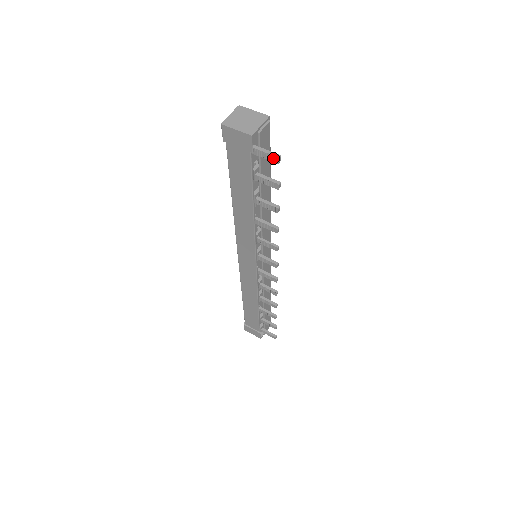
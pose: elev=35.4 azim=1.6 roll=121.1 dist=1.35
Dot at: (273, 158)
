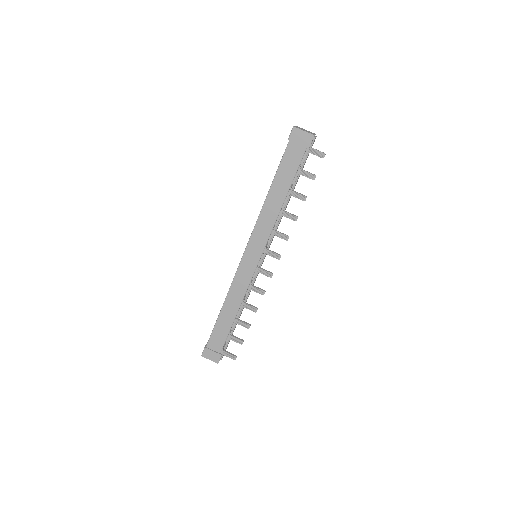
Dot at: (321, 154)
